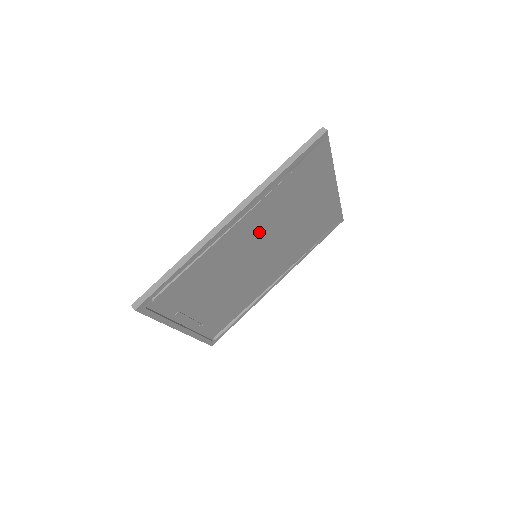
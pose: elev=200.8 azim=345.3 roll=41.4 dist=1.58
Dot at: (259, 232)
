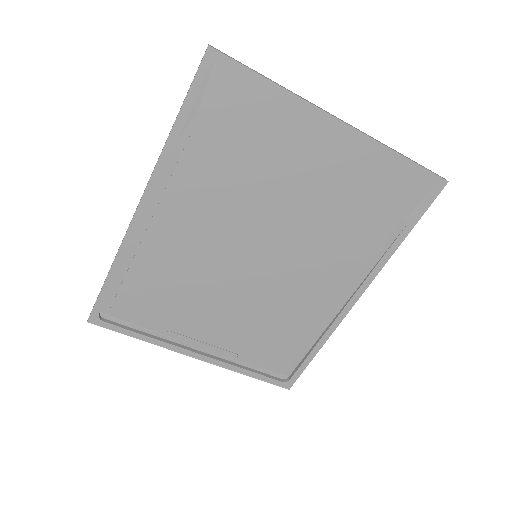
Dot at: (219, 219)
